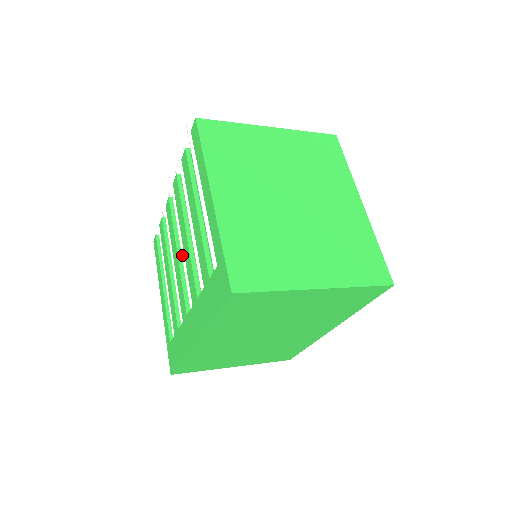
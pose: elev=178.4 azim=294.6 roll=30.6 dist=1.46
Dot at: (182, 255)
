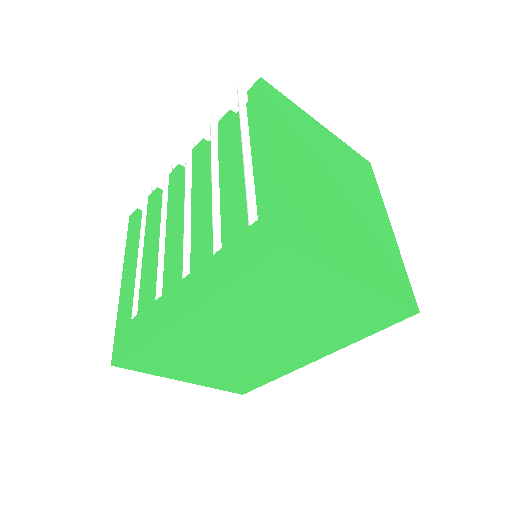
Dot at: (185, 220)
